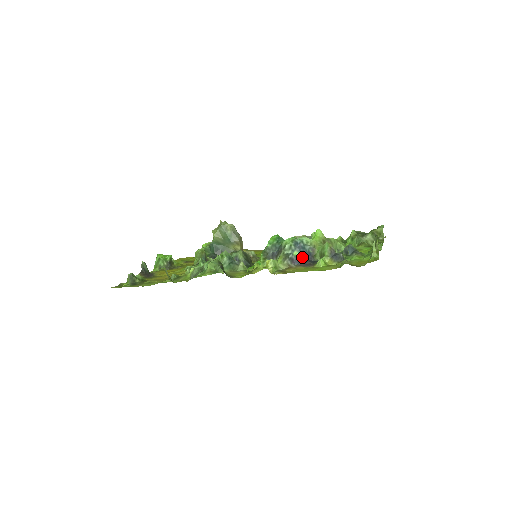
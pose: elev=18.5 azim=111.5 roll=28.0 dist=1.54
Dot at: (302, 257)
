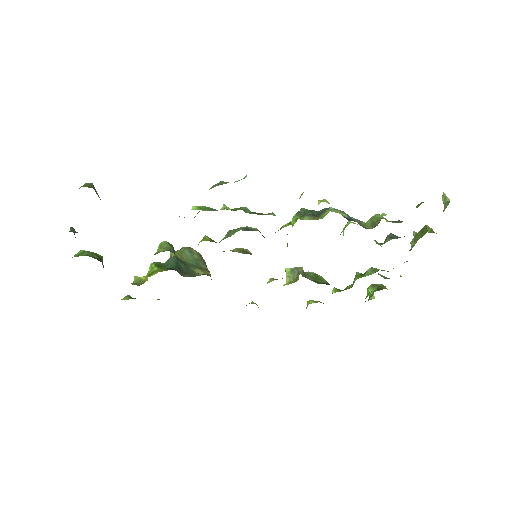
Dot at: (352, 219)
